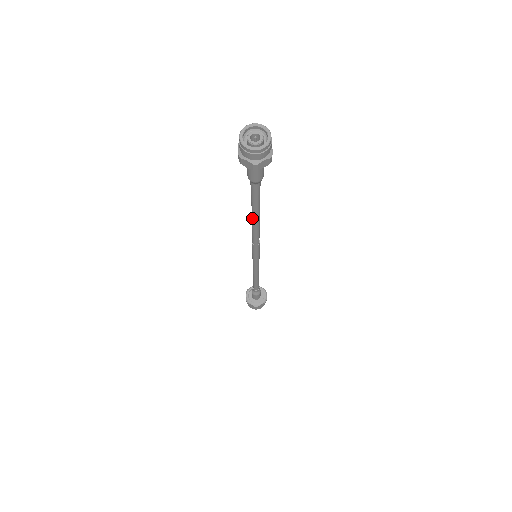
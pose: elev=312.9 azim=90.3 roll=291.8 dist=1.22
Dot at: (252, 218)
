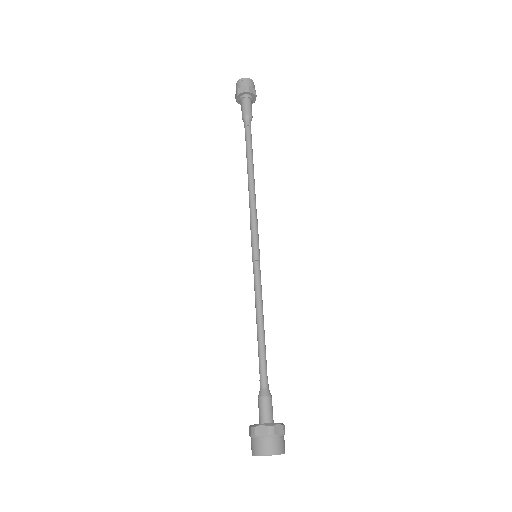
Dot at: (248, 170)
